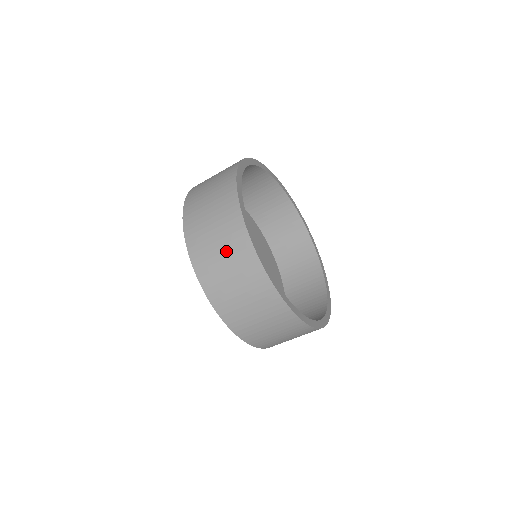
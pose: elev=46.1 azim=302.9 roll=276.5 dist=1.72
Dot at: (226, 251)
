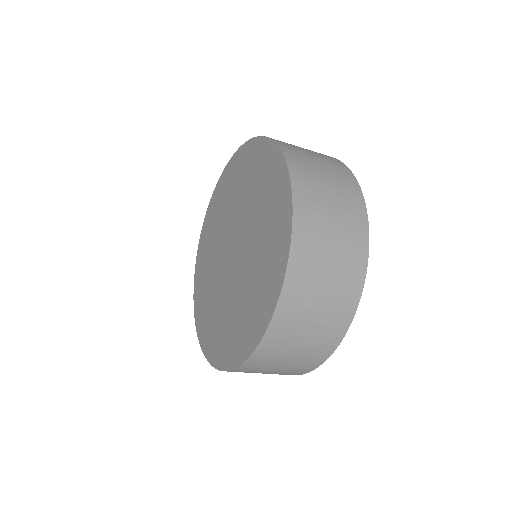
Dot at: (286, 368)
